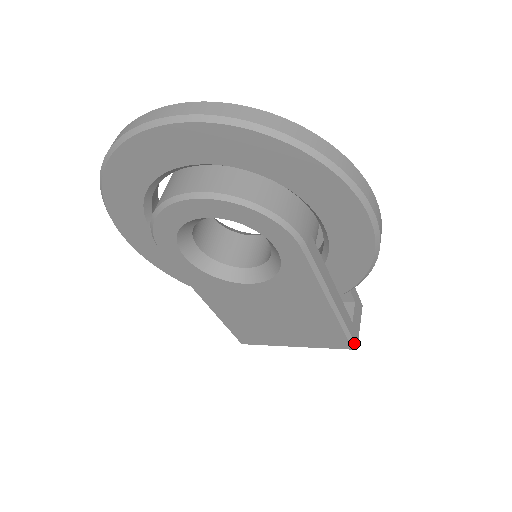
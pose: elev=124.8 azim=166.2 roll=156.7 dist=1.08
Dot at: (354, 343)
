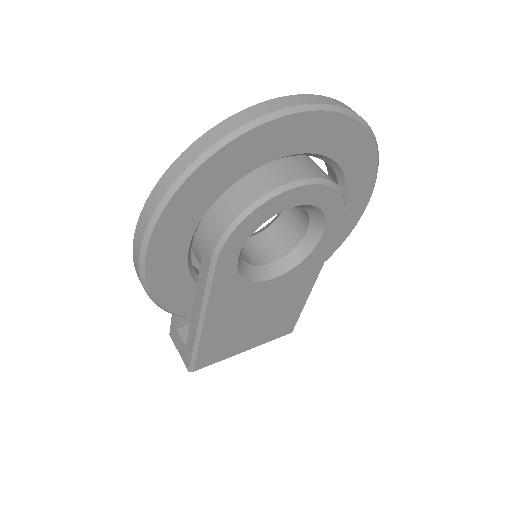
Dot at: (294, 326)
